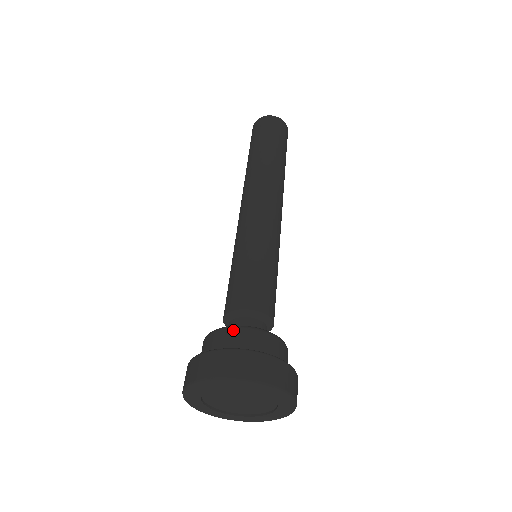
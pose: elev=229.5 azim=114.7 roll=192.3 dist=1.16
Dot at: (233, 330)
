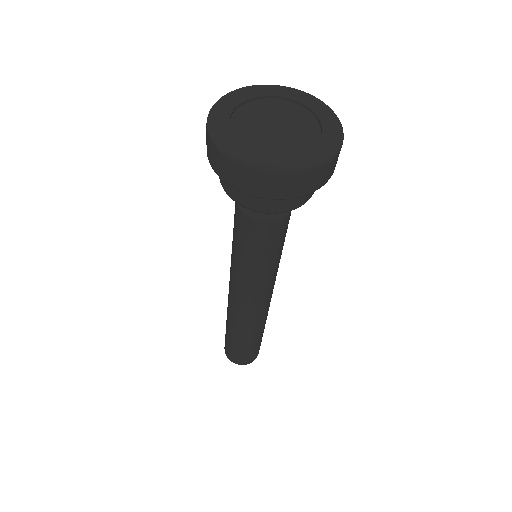
Dot at: occluded
